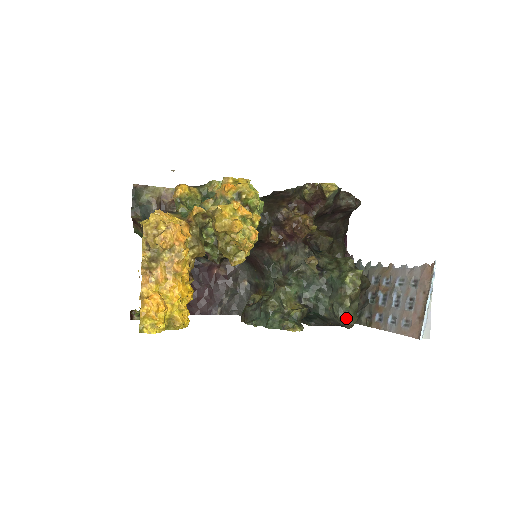
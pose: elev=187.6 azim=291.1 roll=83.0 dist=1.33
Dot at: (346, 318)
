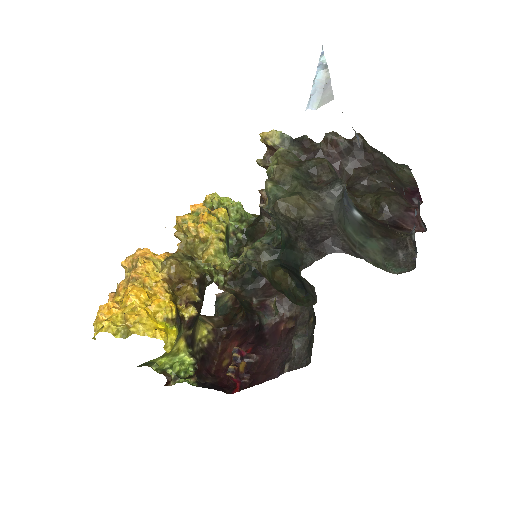
Dot at: (274, 203)
